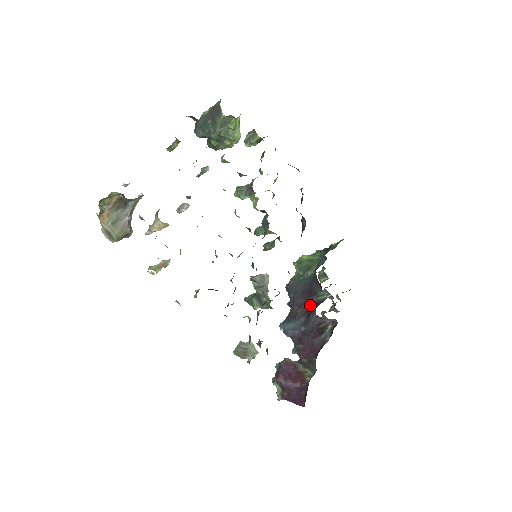
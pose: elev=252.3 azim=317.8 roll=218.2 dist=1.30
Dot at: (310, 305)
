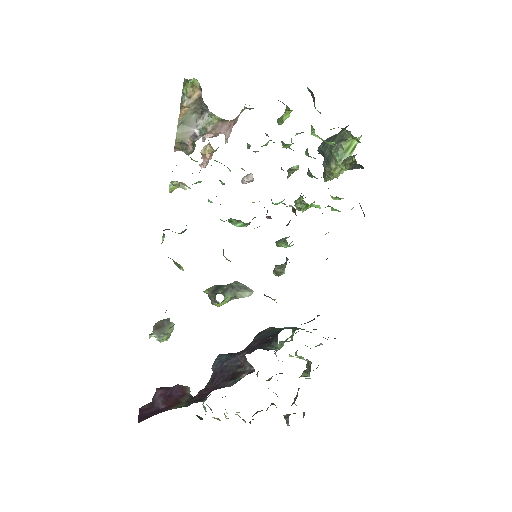
Dot at: occluded
